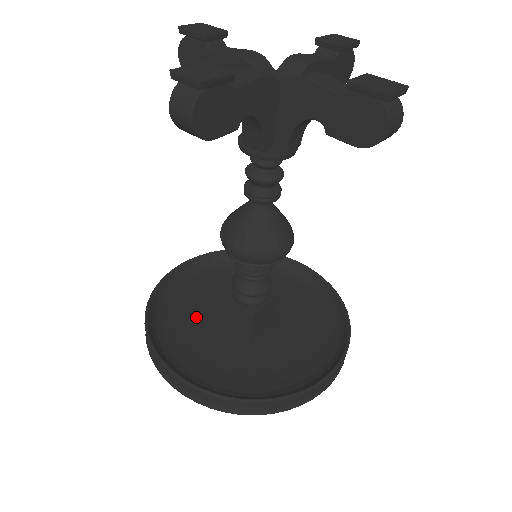
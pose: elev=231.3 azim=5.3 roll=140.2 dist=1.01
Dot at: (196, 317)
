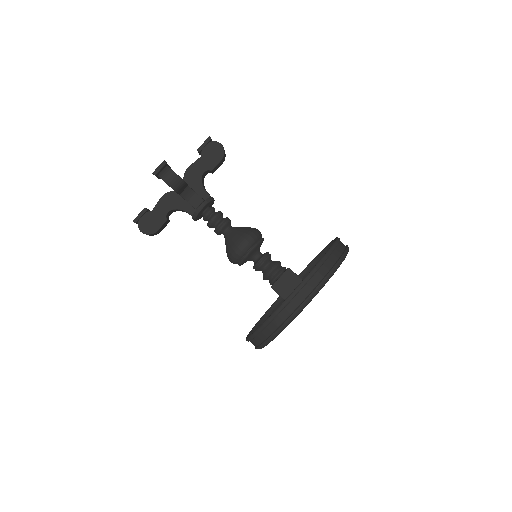
Dot at: occluded
